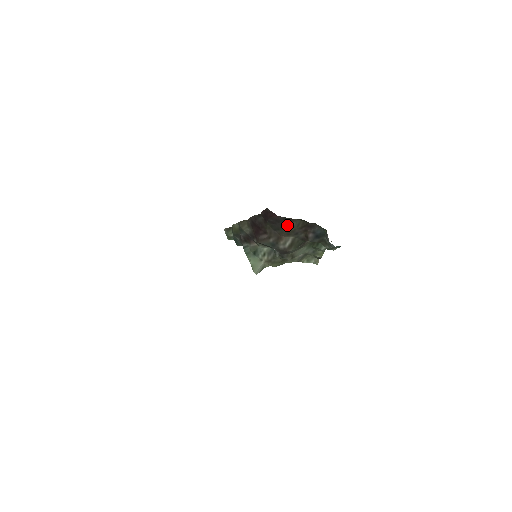
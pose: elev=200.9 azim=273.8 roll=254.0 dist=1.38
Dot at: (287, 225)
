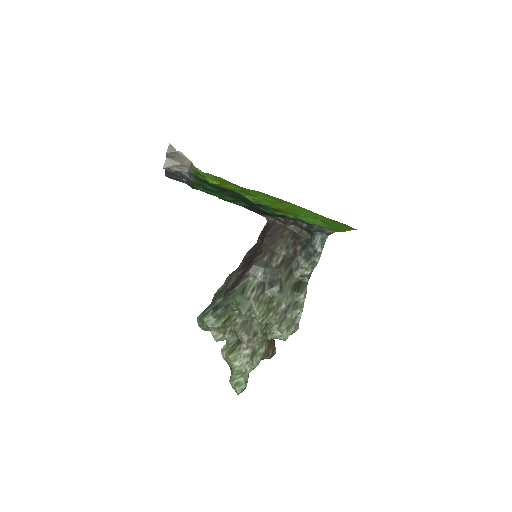
Dot at: (281, 234)
